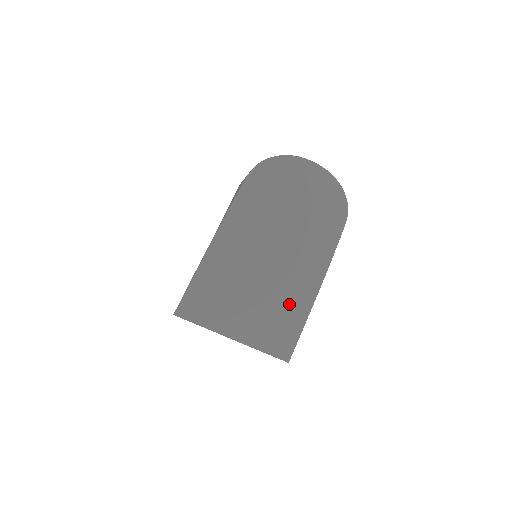
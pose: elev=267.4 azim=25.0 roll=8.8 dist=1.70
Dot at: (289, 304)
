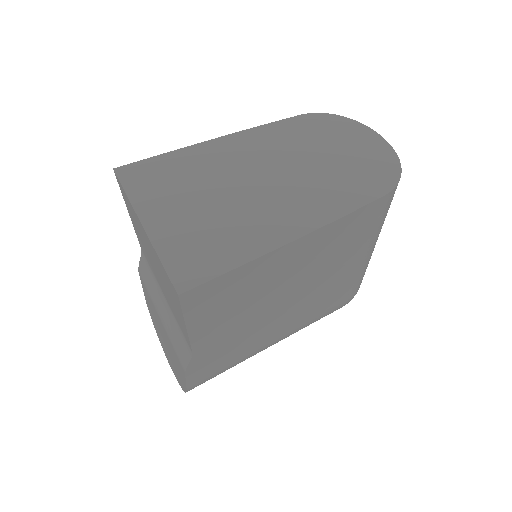
Dot at: (244, 230)
